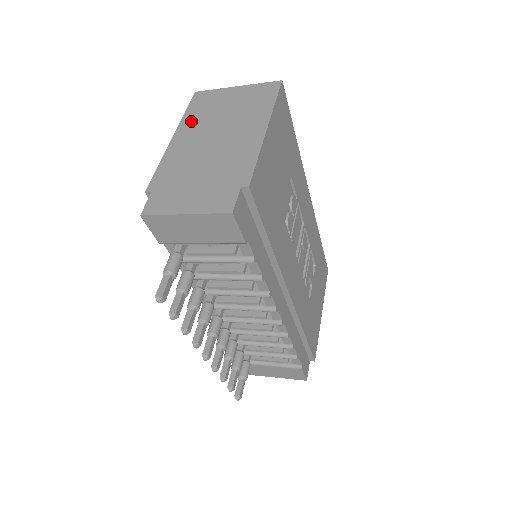
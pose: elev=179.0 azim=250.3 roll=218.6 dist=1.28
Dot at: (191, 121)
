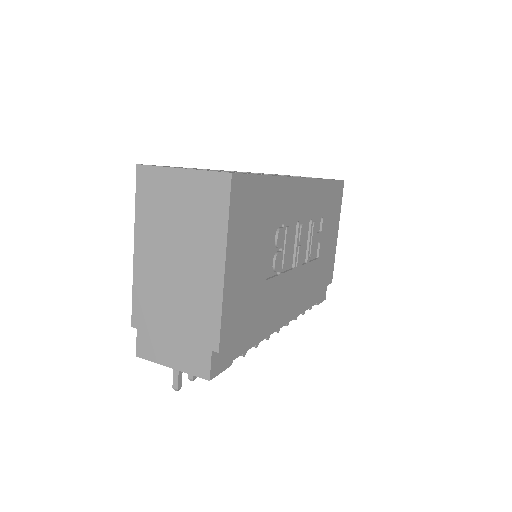
Dot at: (145, 226)
